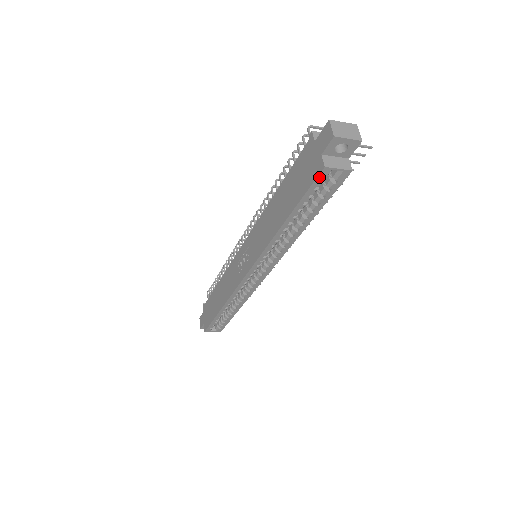
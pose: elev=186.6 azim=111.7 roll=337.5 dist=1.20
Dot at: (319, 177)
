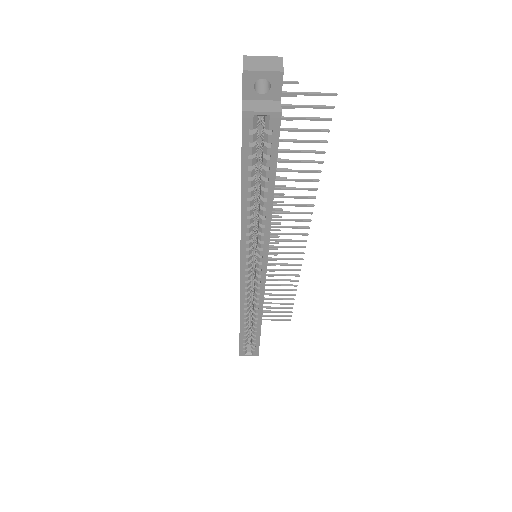
Dot at: (244, 127)
